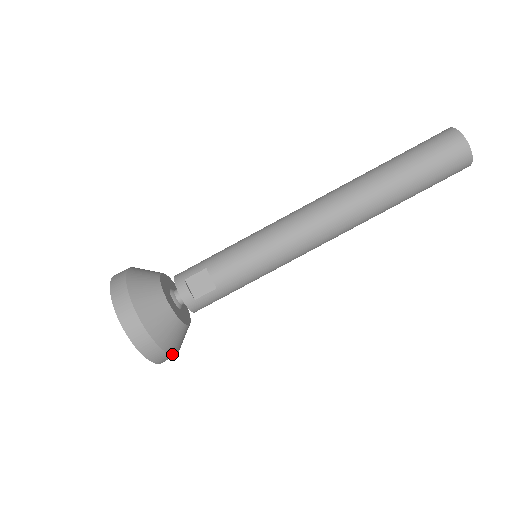
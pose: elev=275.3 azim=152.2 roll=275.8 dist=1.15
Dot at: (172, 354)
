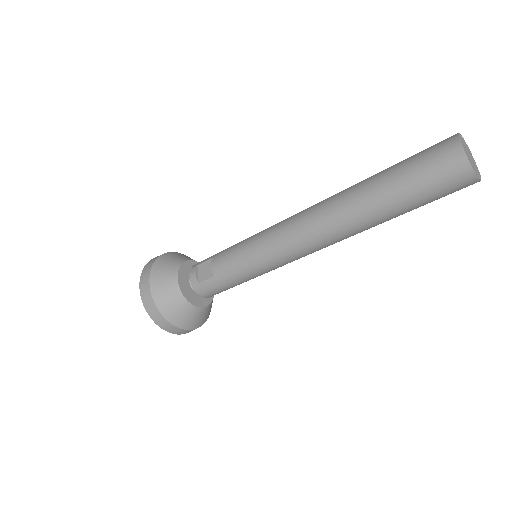
Dot at: (176, 326)
